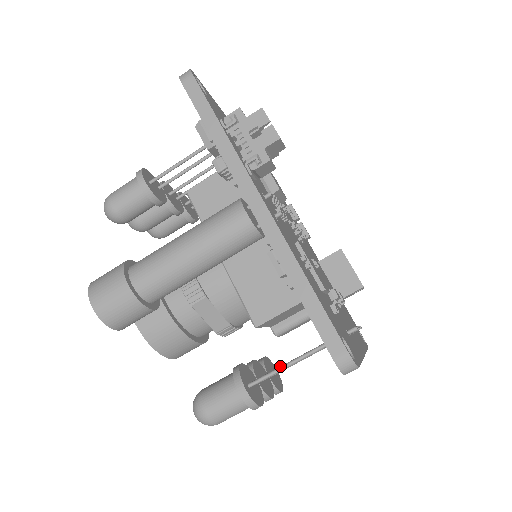
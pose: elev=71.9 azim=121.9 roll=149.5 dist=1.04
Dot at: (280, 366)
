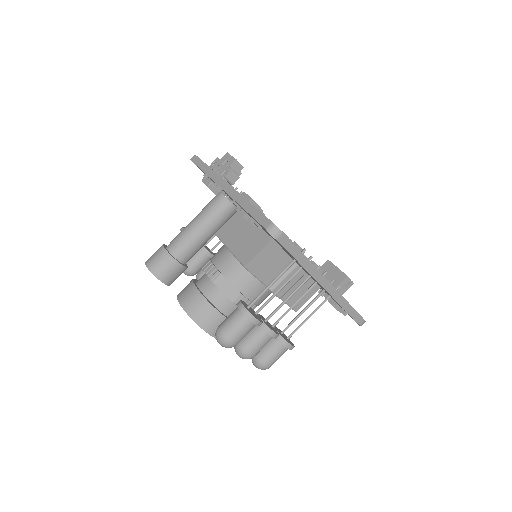
Dot at: (265, 289)
